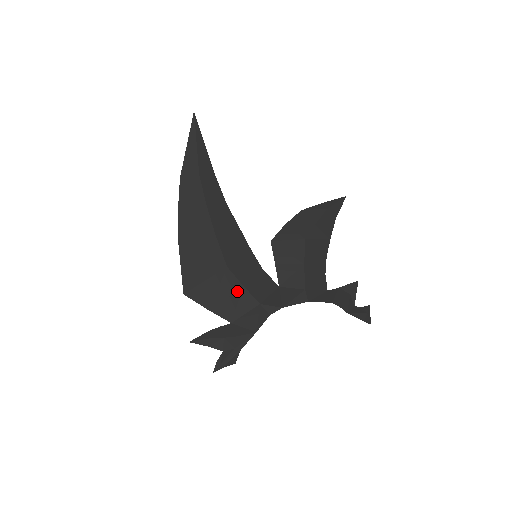
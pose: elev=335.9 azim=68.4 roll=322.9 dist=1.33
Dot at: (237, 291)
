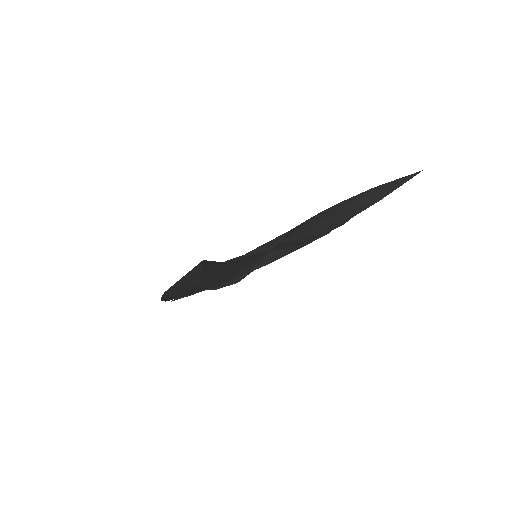
Dot at: occluded
